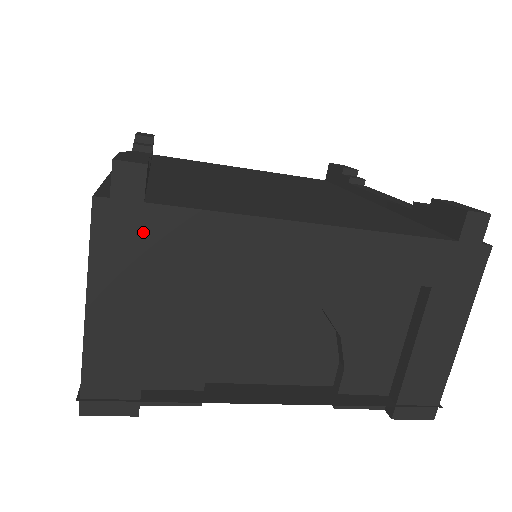
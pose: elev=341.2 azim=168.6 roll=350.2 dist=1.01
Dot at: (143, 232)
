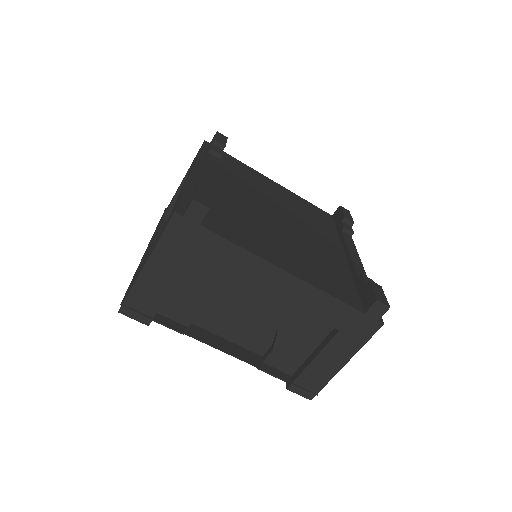
Dot at: (193, 239)
